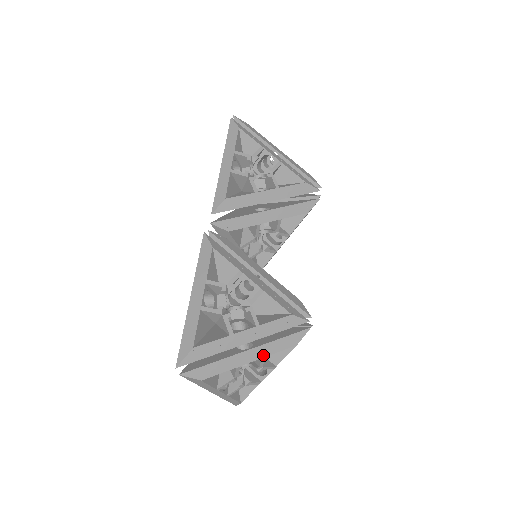
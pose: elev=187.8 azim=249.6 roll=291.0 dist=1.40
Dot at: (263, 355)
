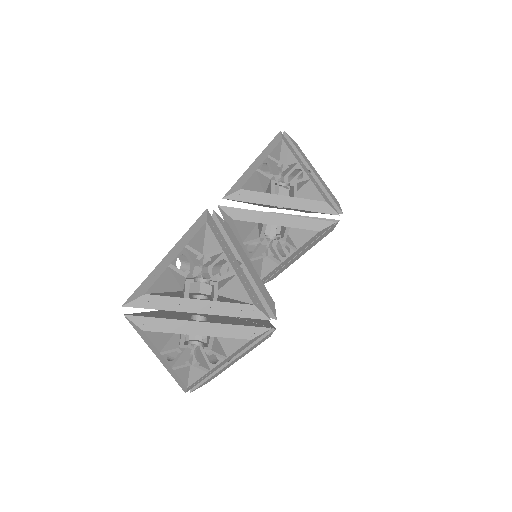
Dot at: (212, 334)
